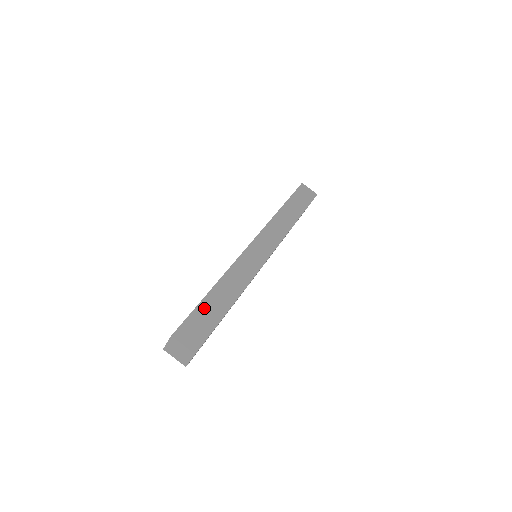
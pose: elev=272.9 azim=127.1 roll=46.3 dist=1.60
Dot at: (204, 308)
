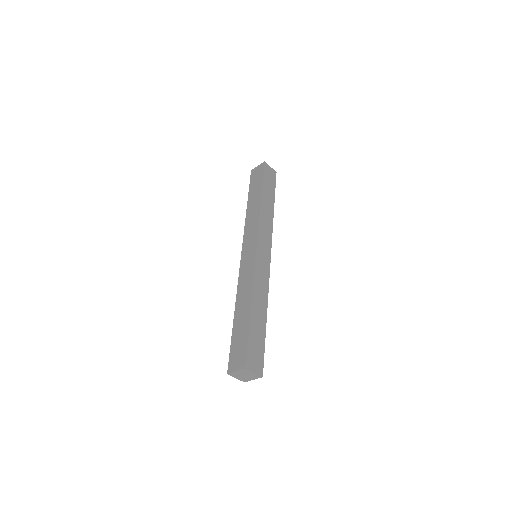
Dot at: (253, 331)
